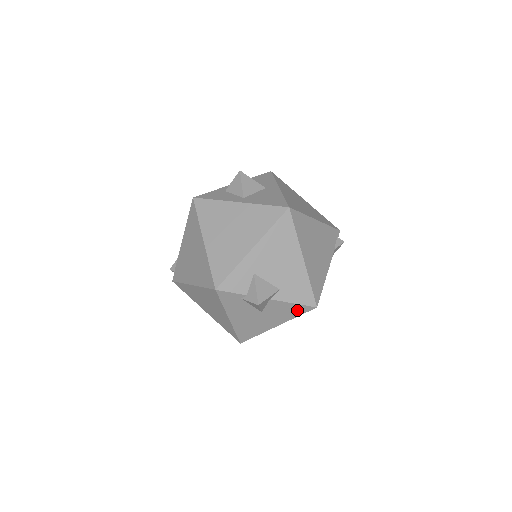
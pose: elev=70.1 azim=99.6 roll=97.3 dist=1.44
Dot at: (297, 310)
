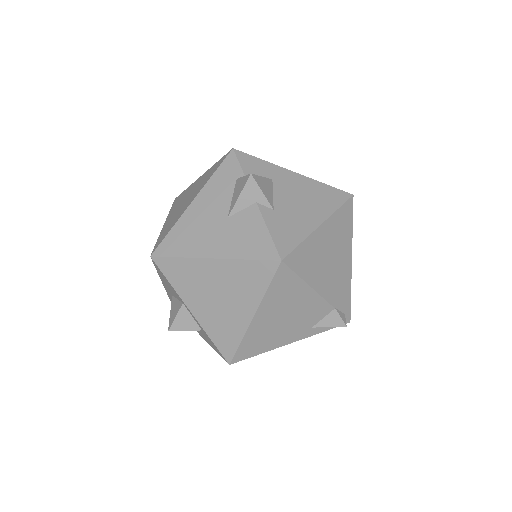
Dot at: (259, 247)
